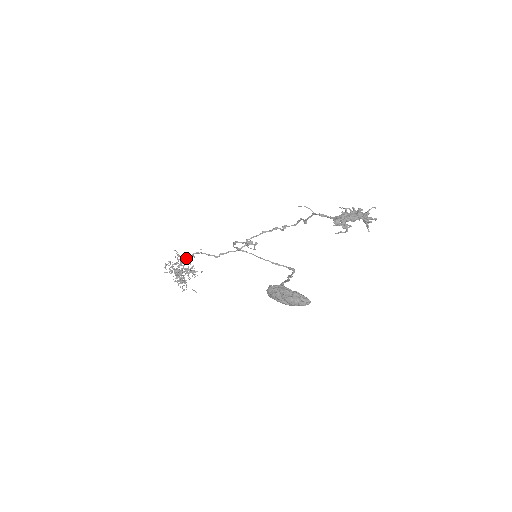
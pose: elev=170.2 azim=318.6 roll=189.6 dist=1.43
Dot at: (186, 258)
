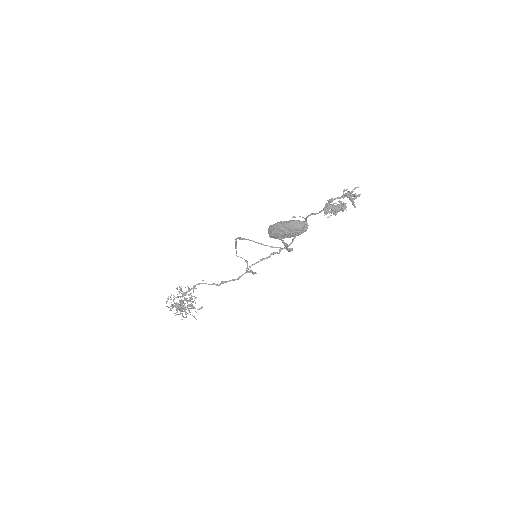
Dot at: (188, 290)
